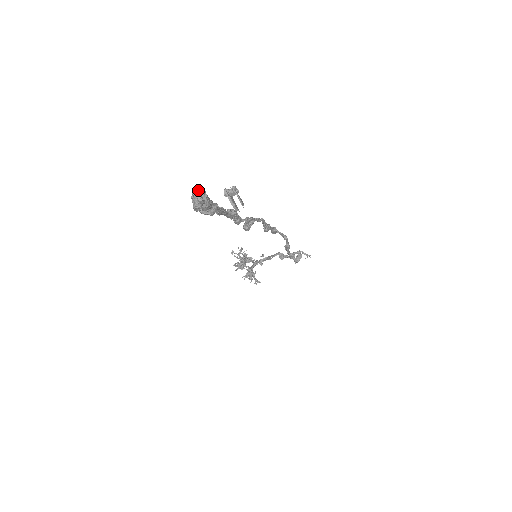
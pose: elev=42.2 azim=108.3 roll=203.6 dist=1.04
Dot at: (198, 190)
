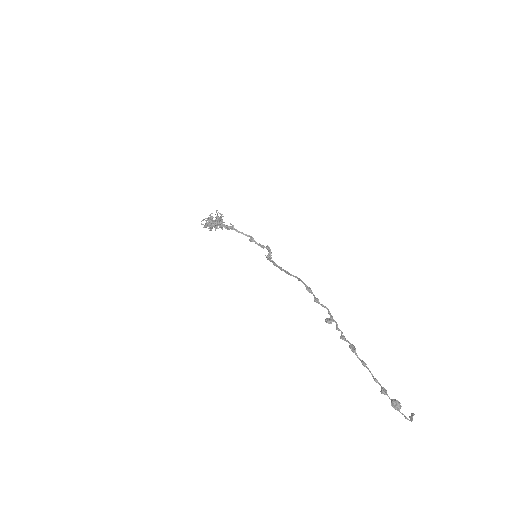
Dot at: (400, 405)
